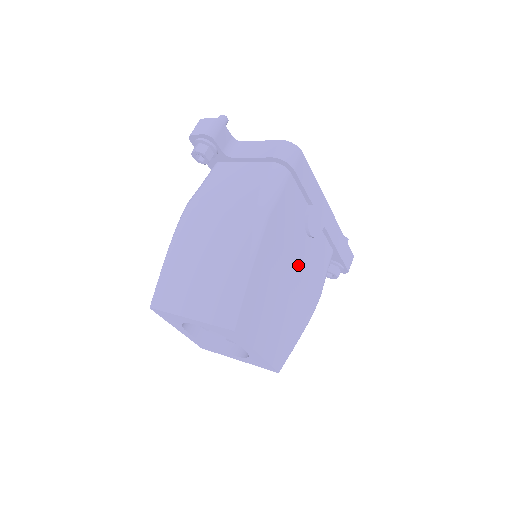
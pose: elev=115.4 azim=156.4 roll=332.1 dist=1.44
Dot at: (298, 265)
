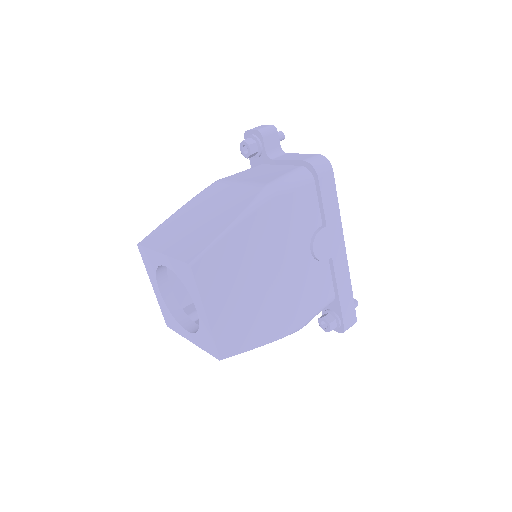
Dot at: (288, 270)
